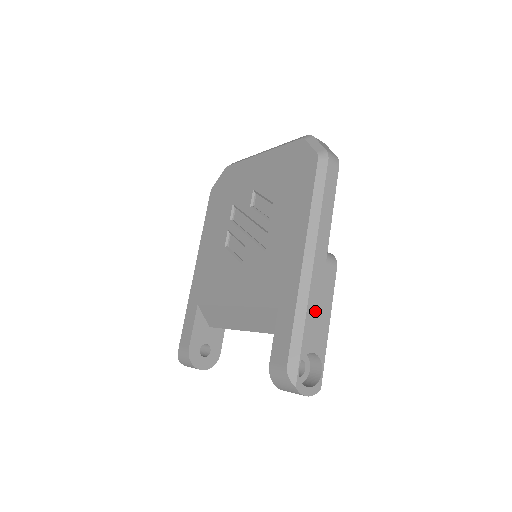
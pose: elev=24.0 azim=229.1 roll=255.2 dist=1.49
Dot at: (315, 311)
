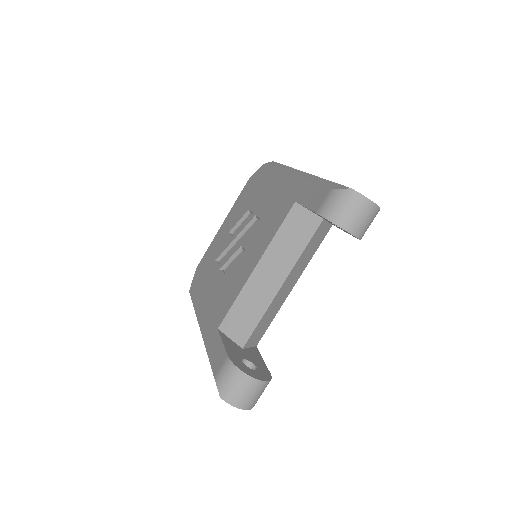
Dot at: occluded
